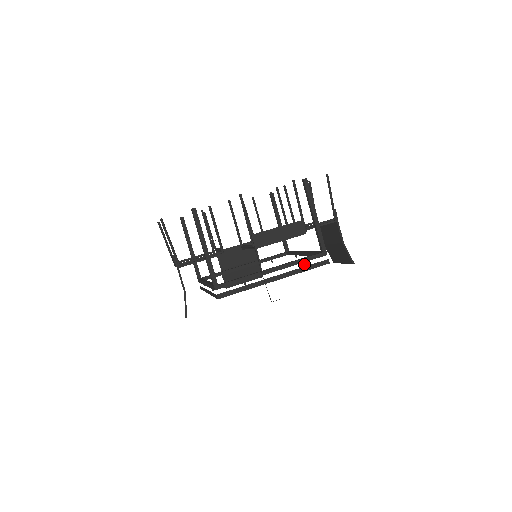
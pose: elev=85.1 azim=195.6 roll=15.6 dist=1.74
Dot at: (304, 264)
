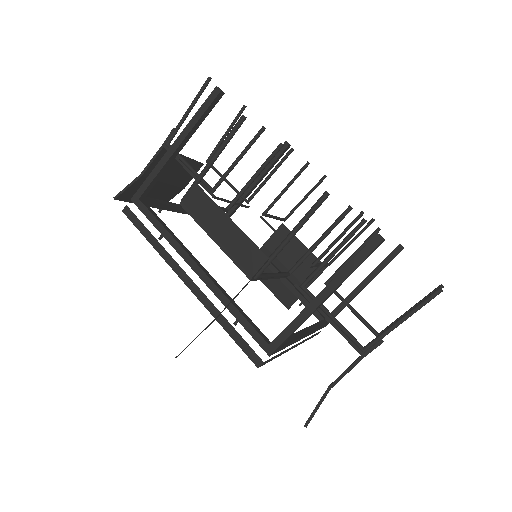
Dot at: occluded
